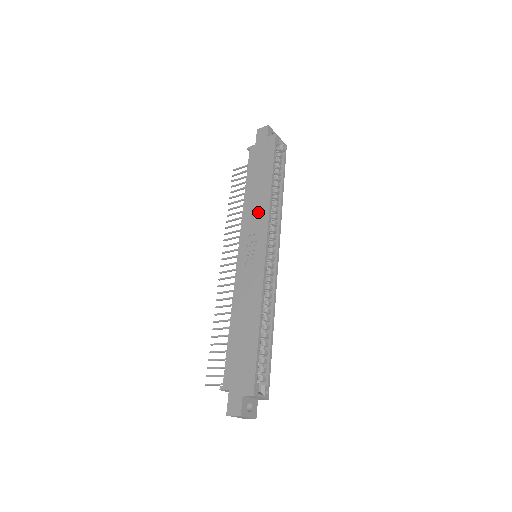
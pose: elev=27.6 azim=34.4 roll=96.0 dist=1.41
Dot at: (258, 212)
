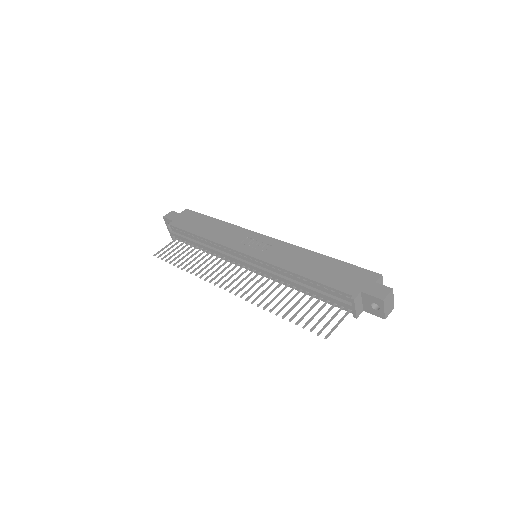
Dot at: (230, 232)
